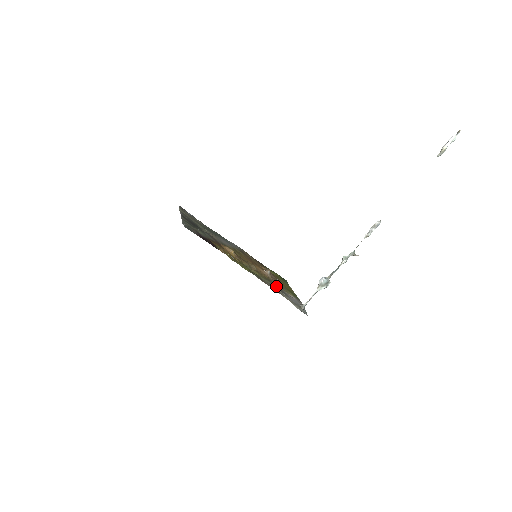
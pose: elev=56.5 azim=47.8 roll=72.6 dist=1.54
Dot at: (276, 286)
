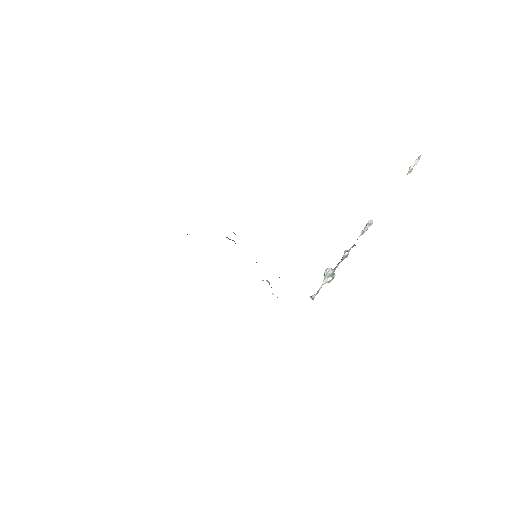
Dot at: occluded
